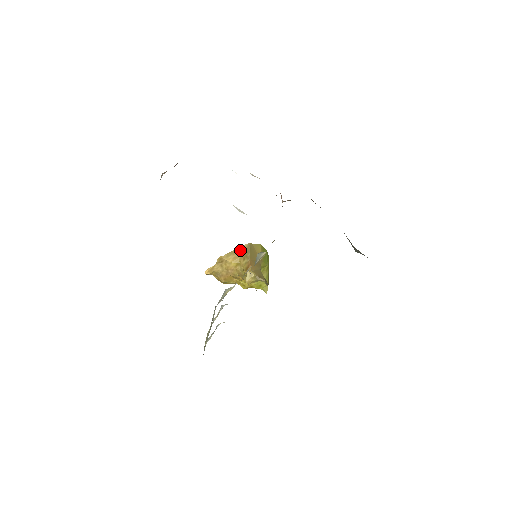
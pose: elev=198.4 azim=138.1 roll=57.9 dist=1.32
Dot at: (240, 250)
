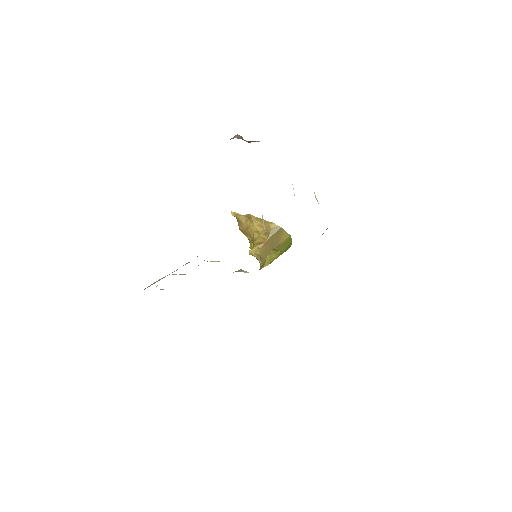
Dot at: (269, 225)
